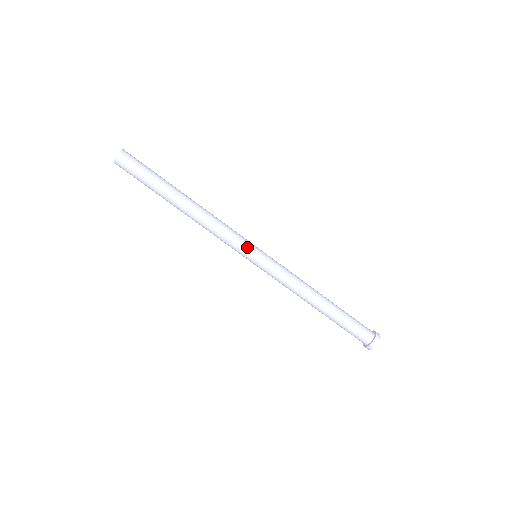
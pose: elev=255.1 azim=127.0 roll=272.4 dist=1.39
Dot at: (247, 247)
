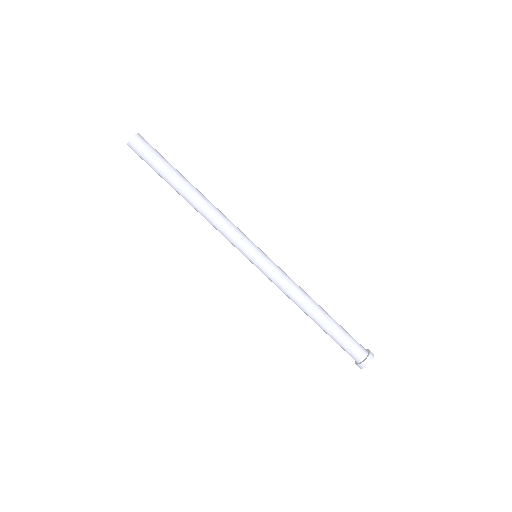
Dot at: (251, 242)
